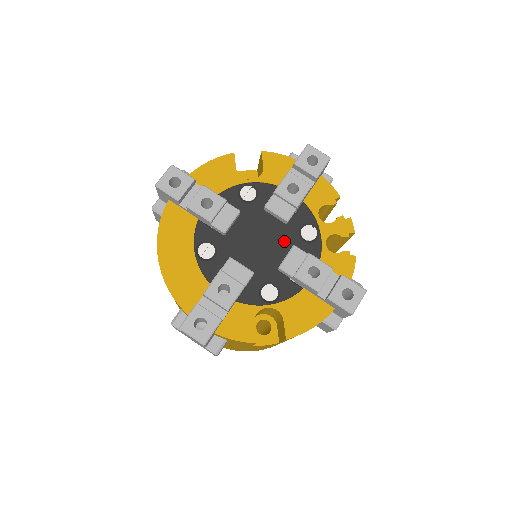
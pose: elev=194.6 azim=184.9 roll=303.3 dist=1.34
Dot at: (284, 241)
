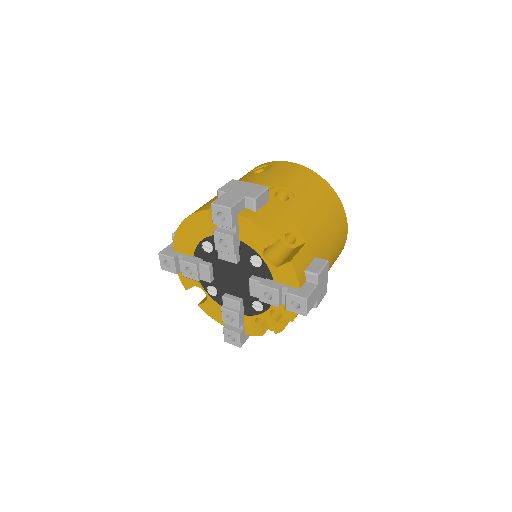
Dot at: (243, 292)
